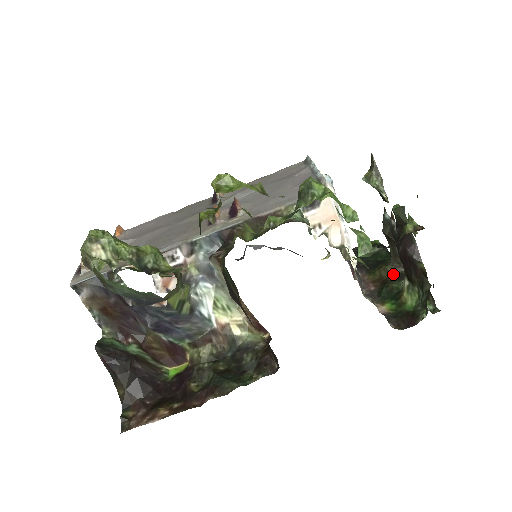
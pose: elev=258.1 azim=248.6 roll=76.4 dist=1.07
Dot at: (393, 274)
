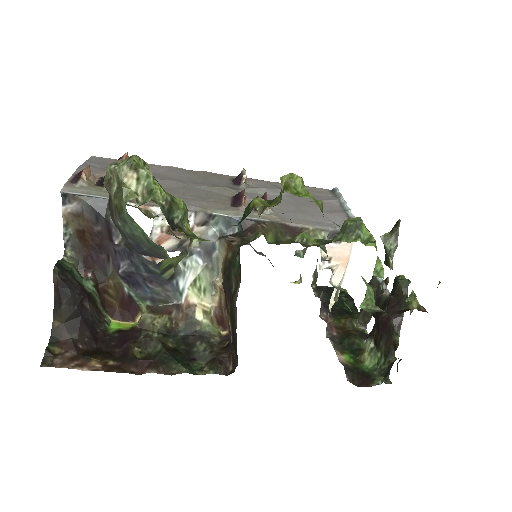
Dot at: (356, 329)
